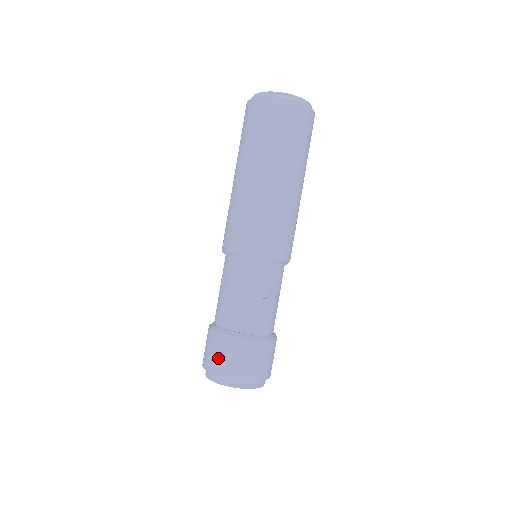
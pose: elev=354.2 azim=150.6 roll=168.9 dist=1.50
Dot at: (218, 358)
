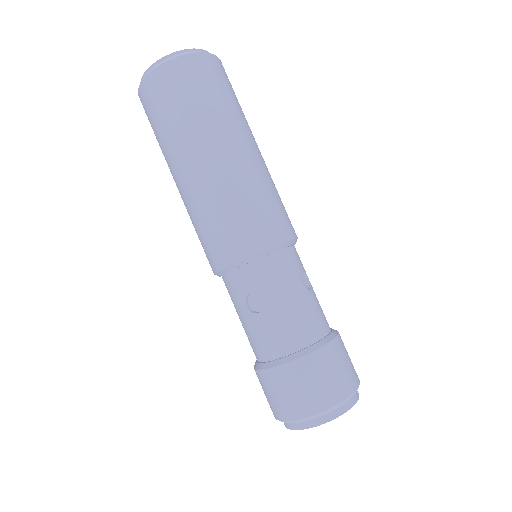
Dot at: (313, 391)
